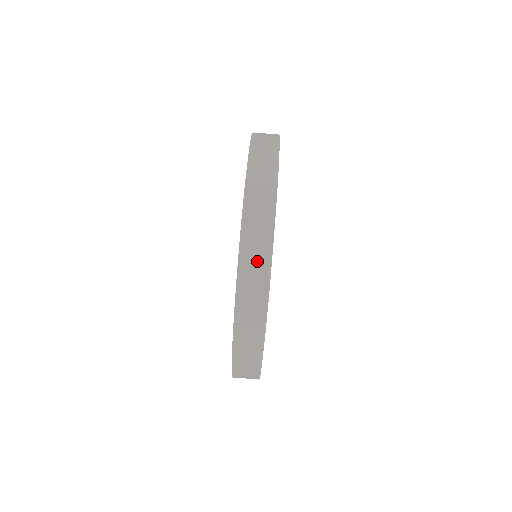
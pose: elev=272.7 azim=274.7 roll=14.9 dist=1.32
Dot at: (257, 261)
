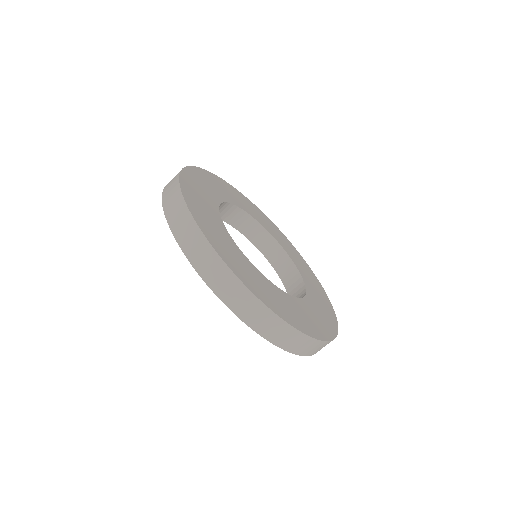
Dot at: (264, 319)
